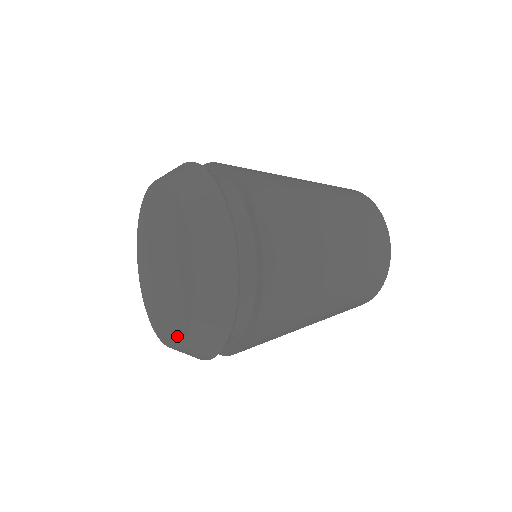
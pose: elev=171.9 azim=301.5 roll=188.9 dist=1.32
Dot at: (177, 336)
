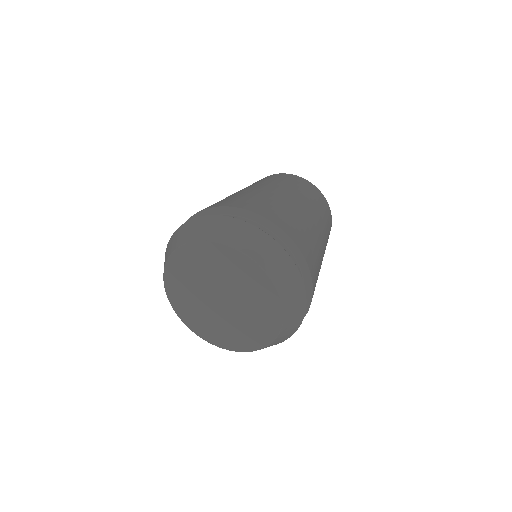
Dot at: (213, 341)
